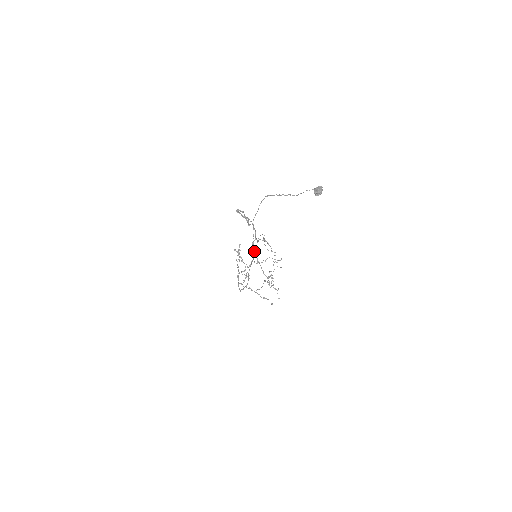
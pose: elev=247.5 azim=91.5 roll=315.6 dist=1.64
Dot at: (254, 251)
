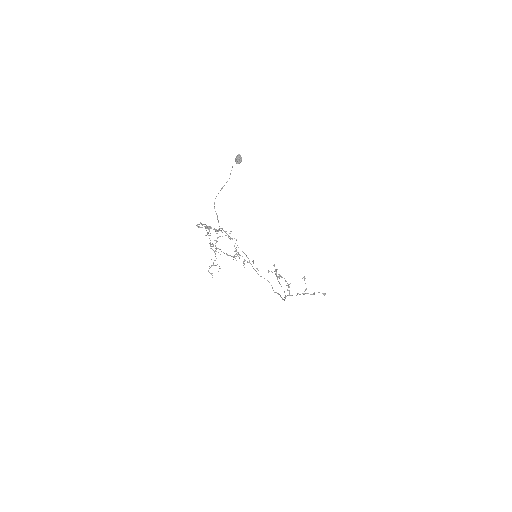
Dot at: (212, 244)
